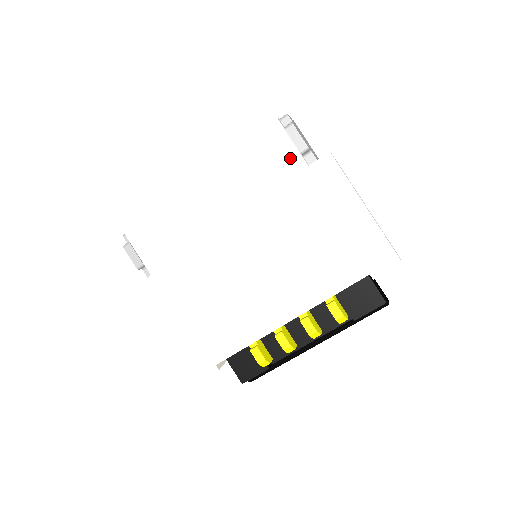
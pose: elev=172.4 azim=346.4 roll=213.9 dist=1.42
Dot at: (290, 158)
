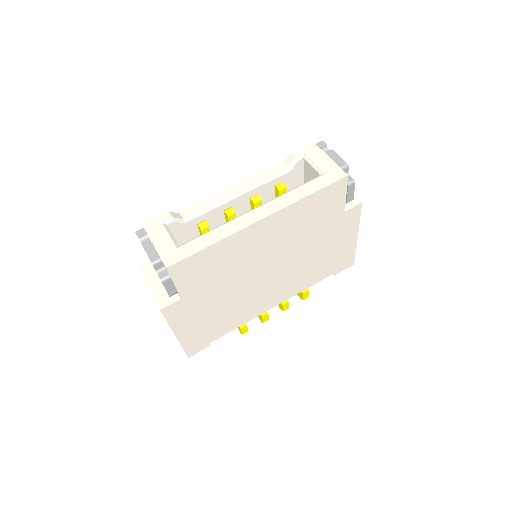
Dot at: (338, 206)
